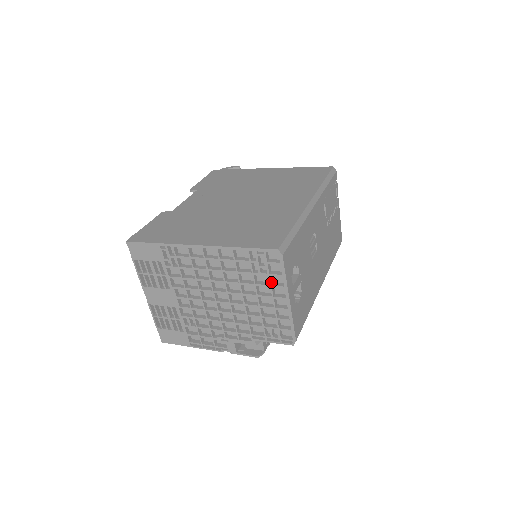
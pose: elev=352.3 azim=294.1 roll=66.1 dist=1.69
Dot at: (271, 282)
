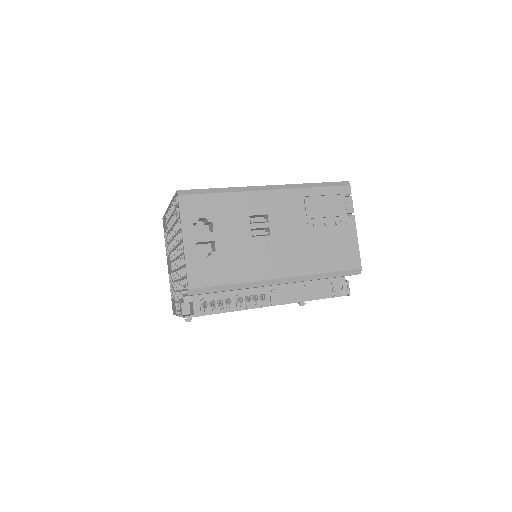
Dot at: (180, 226)
